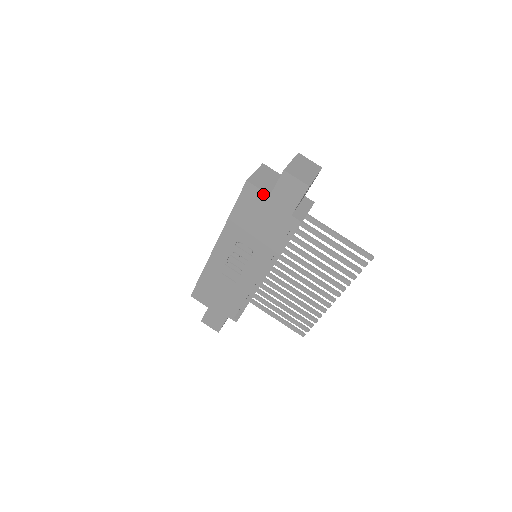
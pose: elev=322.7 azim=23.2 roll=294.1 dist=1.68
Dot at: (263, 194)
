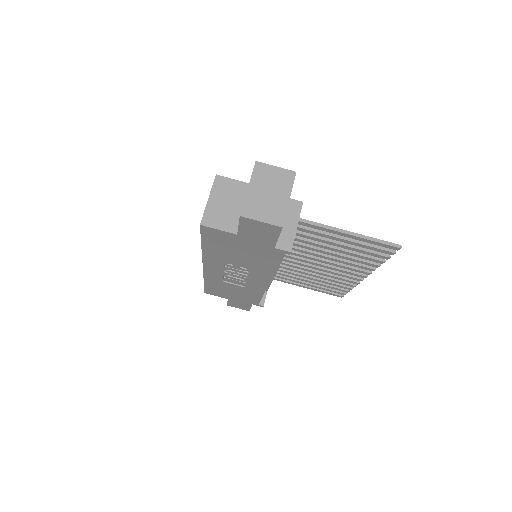
Dot at: (228, 234)
